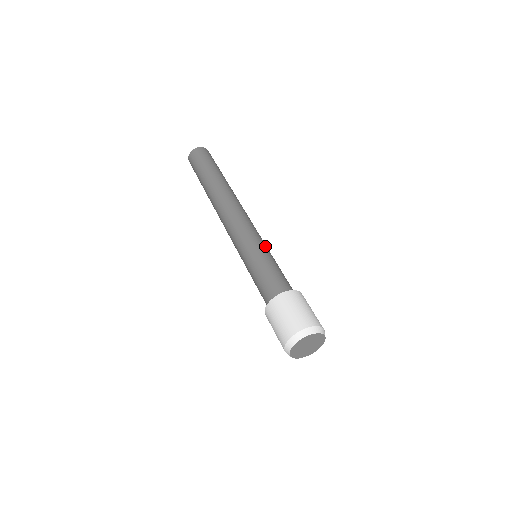
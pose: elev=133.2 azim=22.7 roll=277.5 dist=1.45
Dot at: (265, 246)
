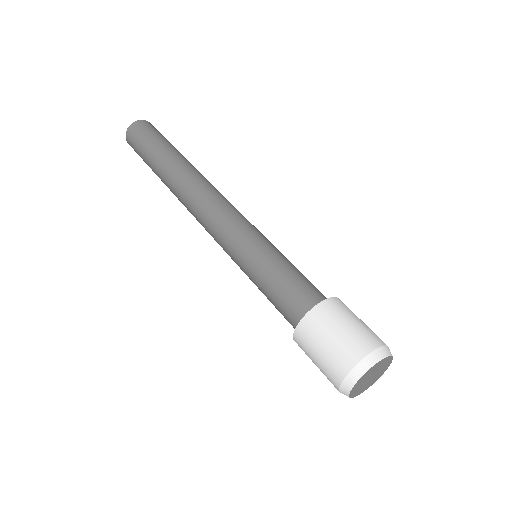
Dot at: occluded
